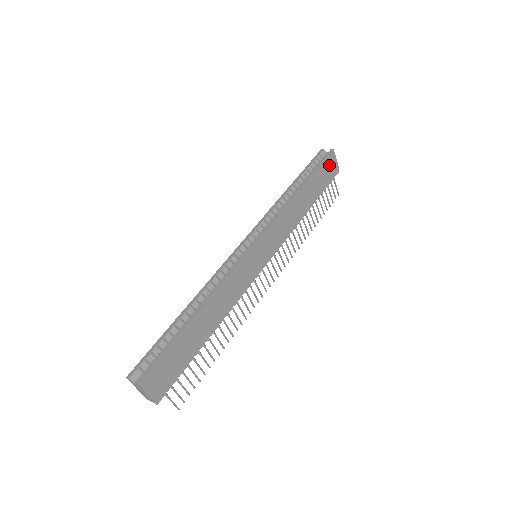
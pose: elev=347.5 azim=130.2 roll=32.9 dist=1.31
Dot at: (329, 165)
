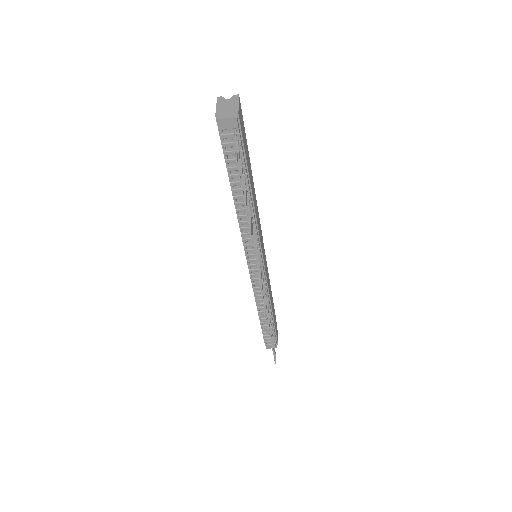
Dot at: (276, 327)
